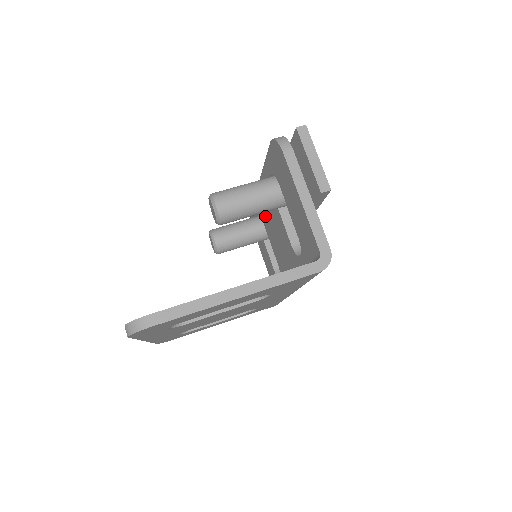
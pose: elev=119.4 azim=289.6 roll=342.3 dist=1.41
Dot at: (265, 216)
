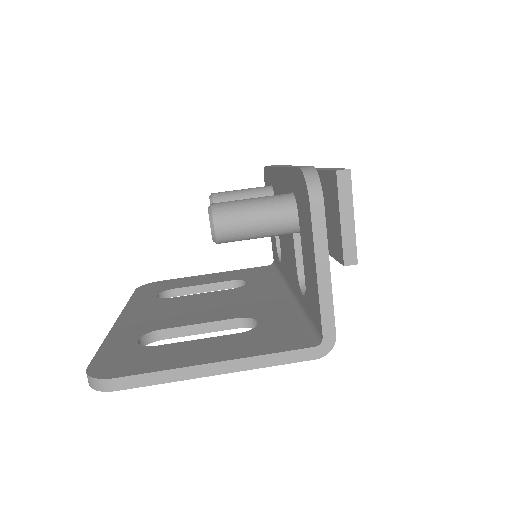
Dot at: occluded
